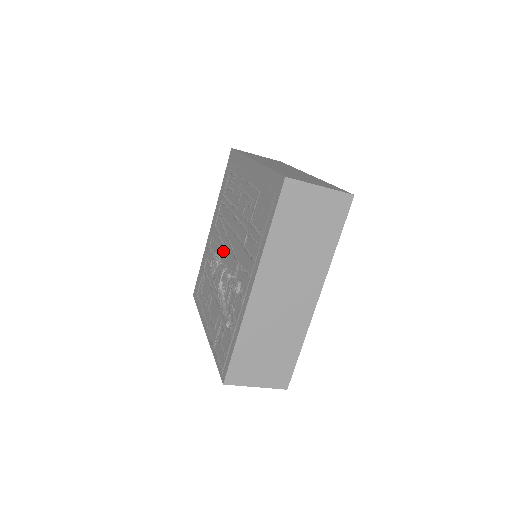
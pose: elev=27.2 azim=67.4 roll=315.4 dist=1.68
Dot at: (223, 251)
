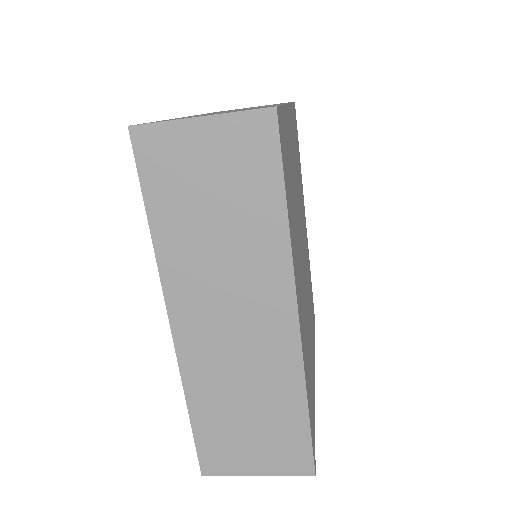
Dot at: occluded
